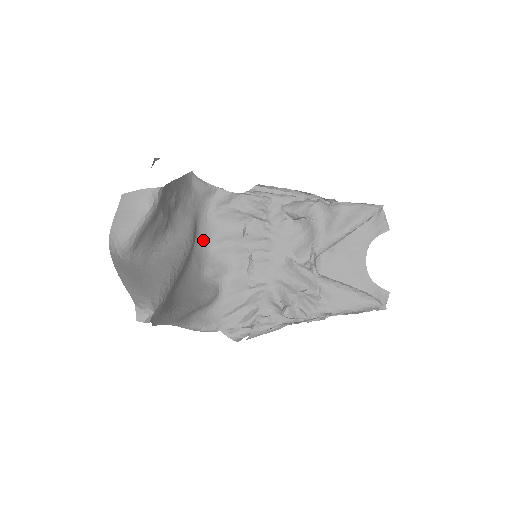
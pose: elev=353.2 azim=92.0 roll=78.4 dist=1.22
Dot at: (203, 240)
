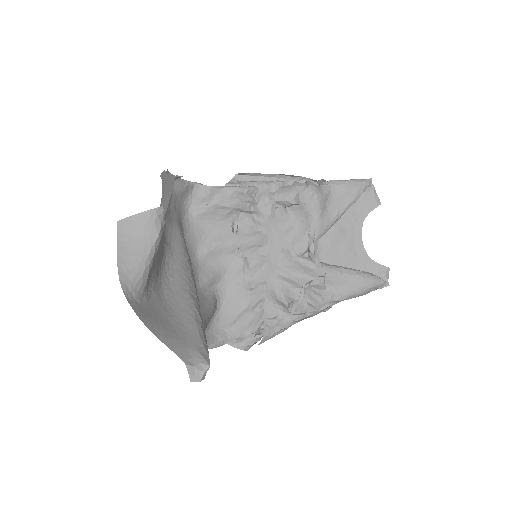
Dot at: (190, 247)
